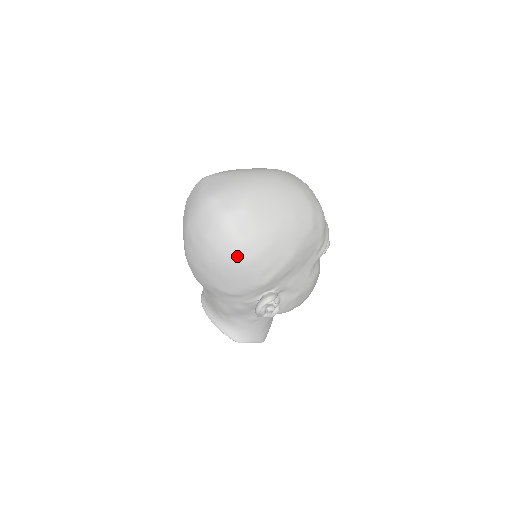
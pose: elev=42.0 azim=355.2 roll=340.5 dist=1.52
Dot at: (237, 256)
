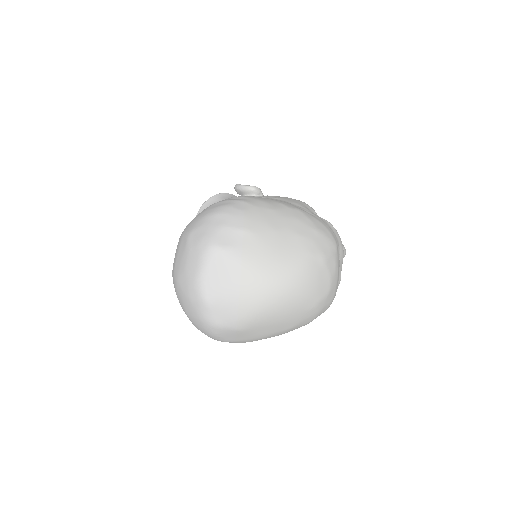
Dot at: occluded
